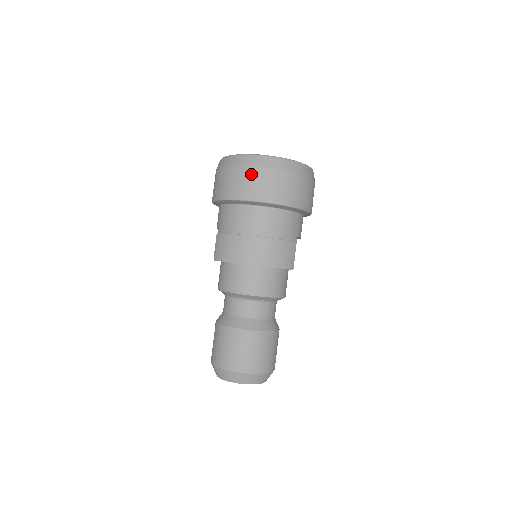
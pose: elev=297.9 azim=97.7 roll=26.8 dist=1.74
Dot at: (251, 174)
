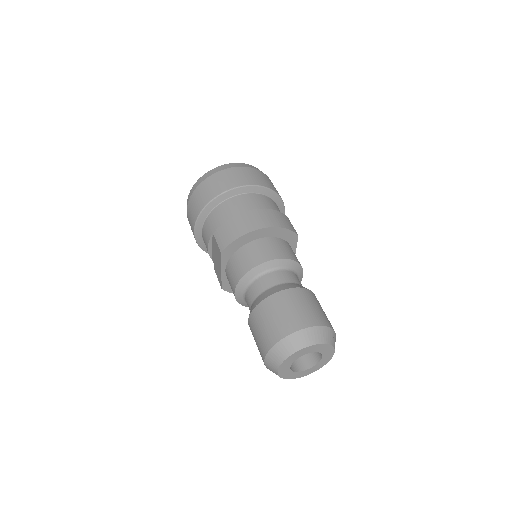
Dot at: (224, 174)
